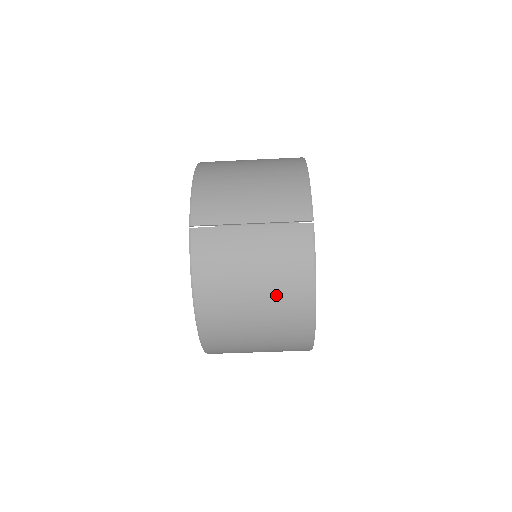
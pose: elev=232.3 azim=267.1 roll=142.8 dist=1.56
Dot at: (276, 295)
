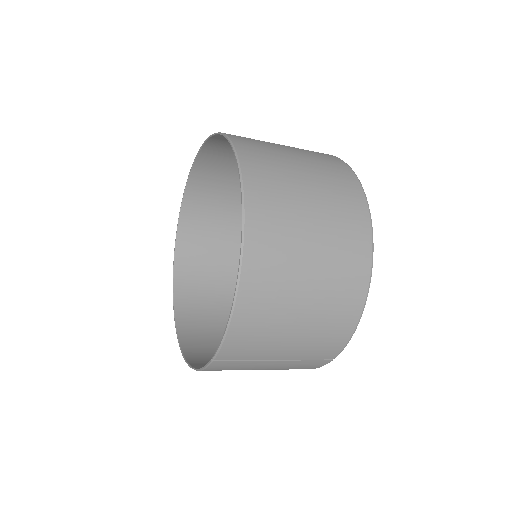
Dot at: occluded
